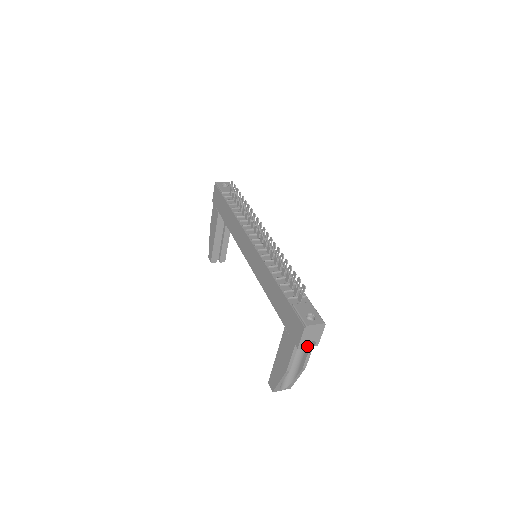
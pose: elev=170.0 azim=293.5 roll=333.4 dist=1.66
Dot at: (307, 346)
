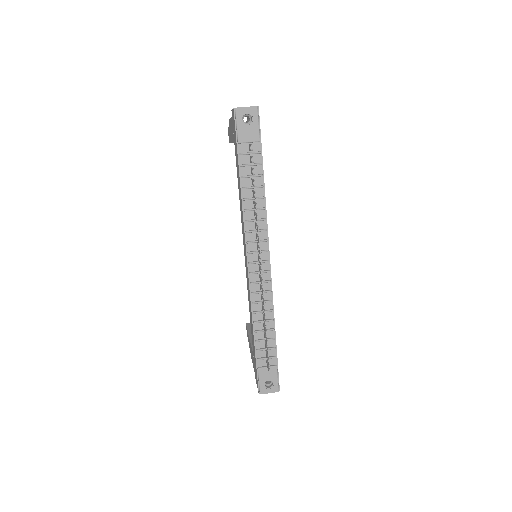
Dot at: occluded
